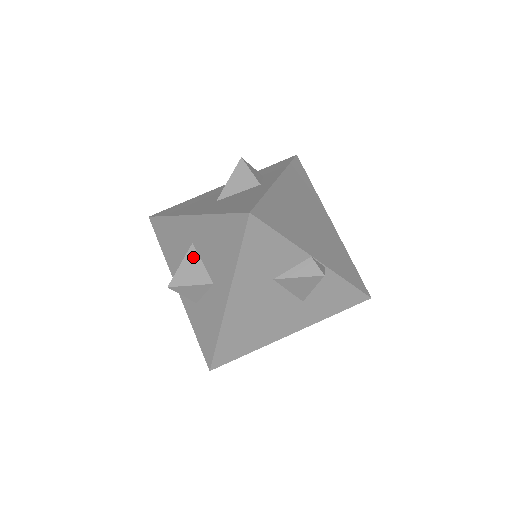
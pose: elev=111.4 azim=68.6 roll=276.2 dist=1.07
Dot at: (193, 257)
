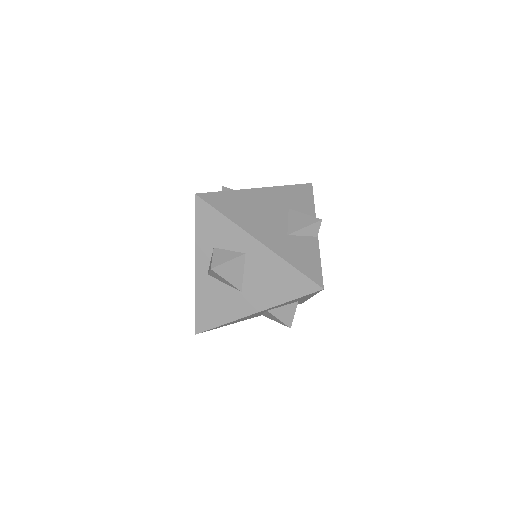
Dot at: occluded
